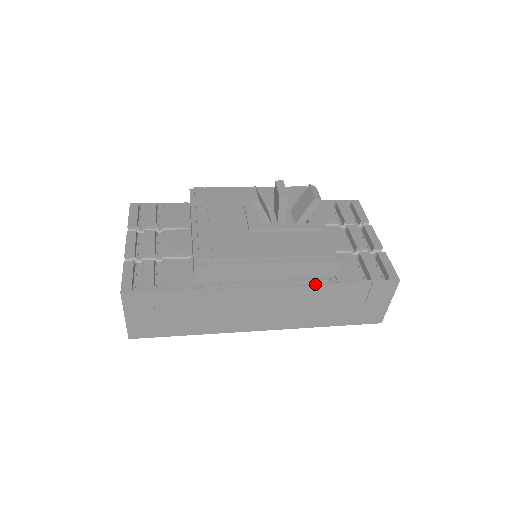
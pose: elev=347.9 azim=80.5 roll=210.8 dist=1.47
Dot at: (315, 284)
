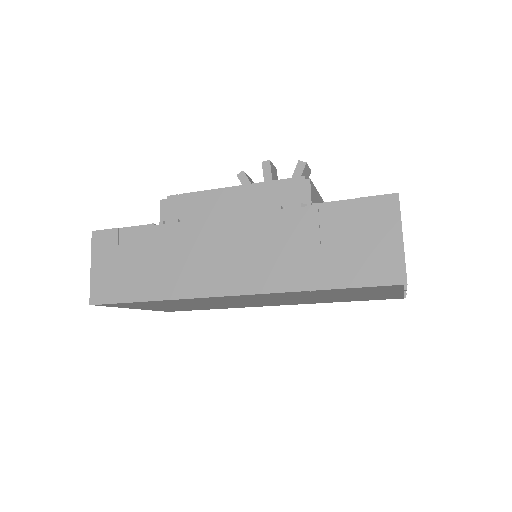
Dot at: (284, 209)
